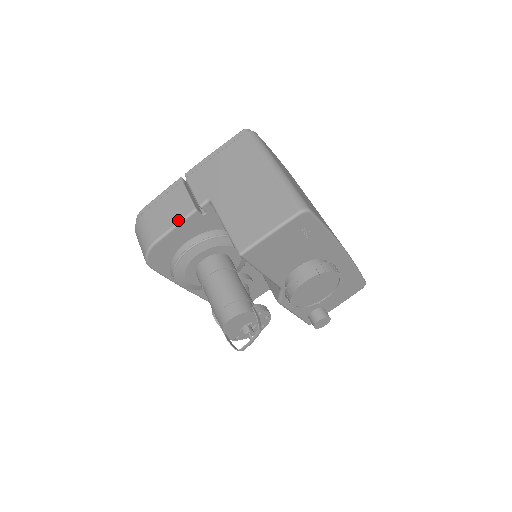
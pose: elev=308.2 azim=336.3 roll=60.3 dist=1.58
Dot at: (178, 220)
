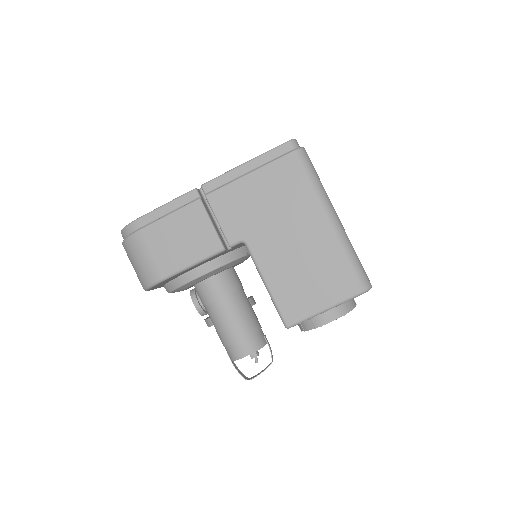
Dot at: (199, 258)
